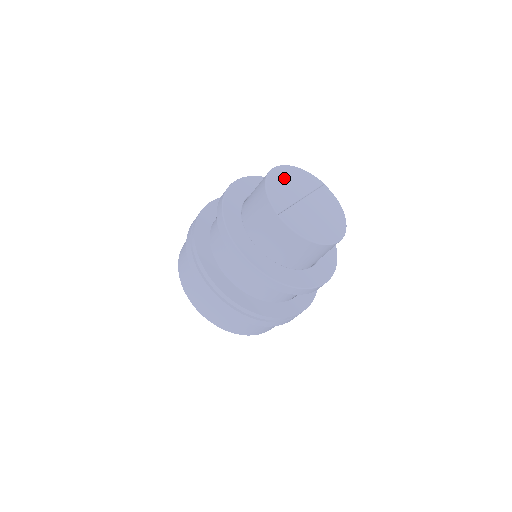
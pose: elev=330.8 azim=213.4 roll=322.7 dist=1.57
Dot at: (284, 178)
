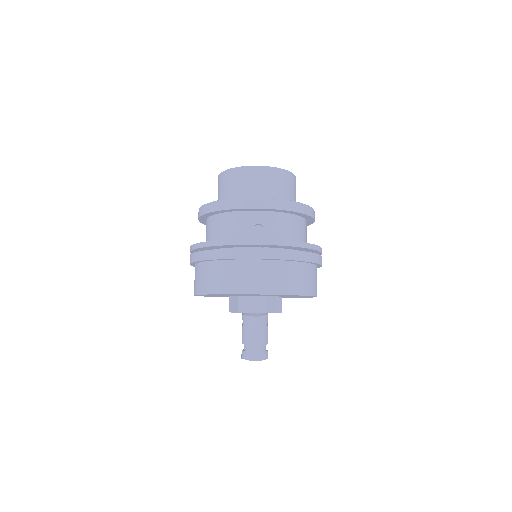
Dot at: occluded
